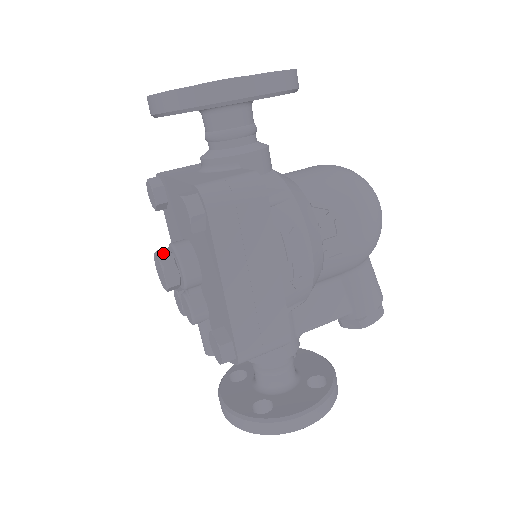
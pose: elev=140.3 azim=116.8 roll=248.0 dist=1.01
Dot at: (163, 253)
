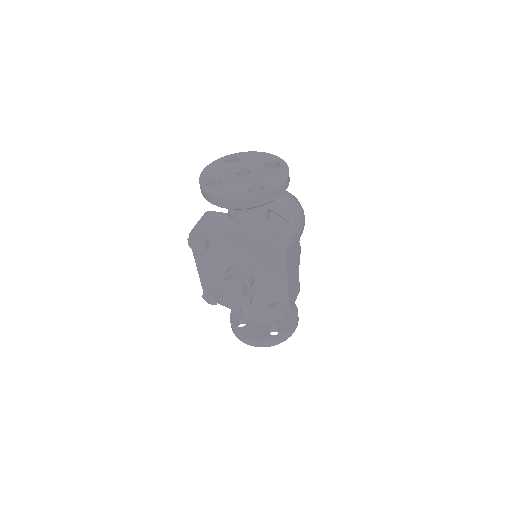
Dot at: (235, 279)
